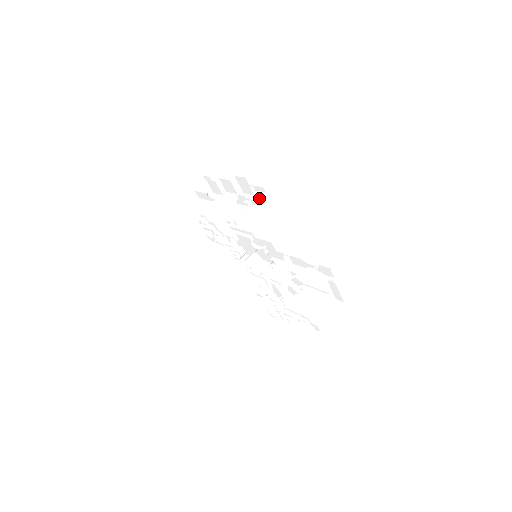
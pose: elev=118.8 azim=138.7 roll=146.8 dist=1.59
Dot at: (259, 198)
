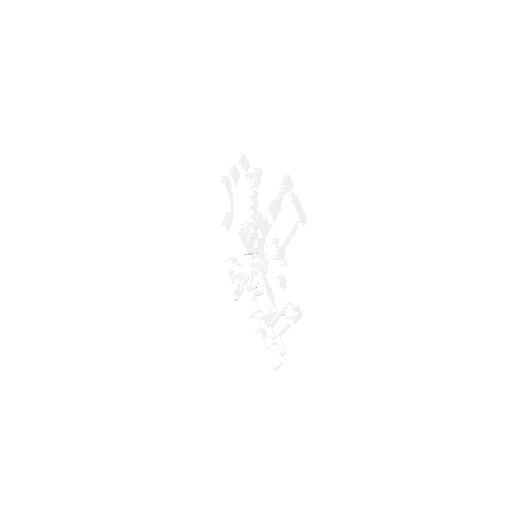
Dot at: (258, 179)
